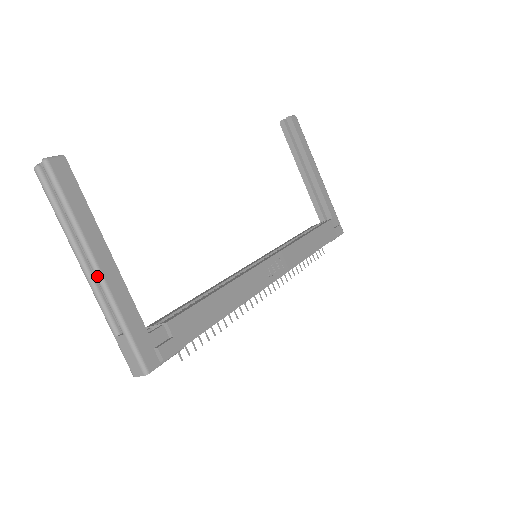
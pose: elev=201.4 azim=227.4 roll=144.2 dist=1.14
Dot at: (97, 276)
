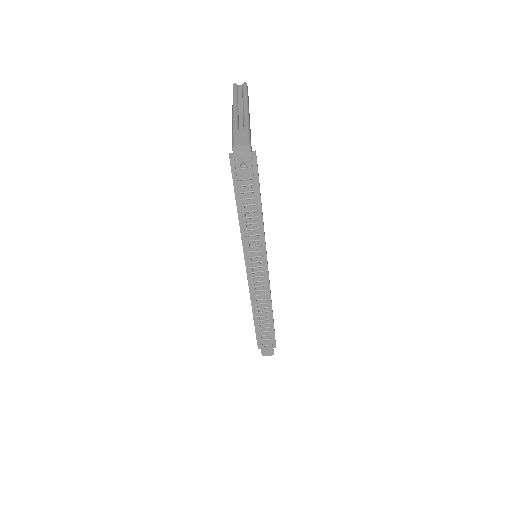
Dot at: (246, 111)
